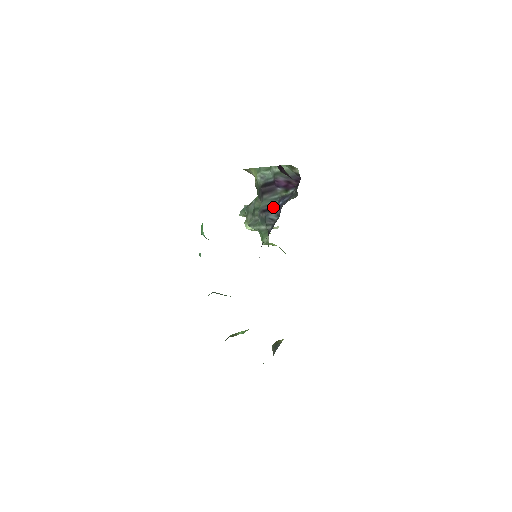
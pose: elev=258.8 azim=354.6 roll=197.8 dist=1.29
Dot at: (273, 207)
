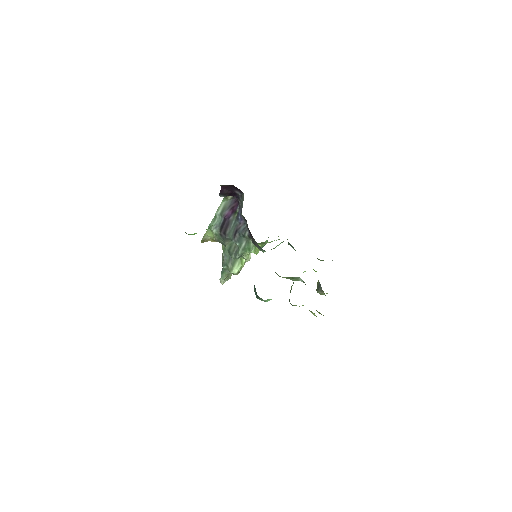
Dot at: (238, 226)
